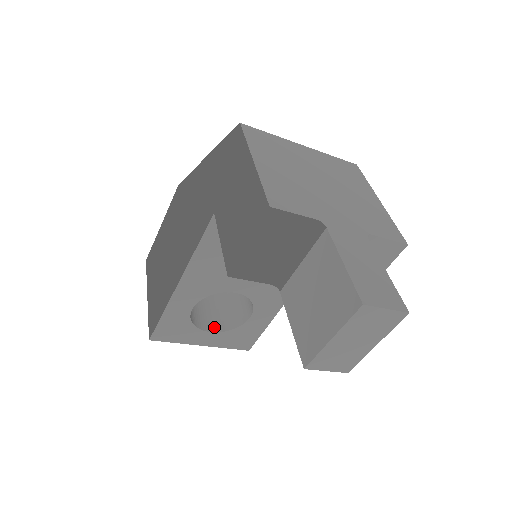
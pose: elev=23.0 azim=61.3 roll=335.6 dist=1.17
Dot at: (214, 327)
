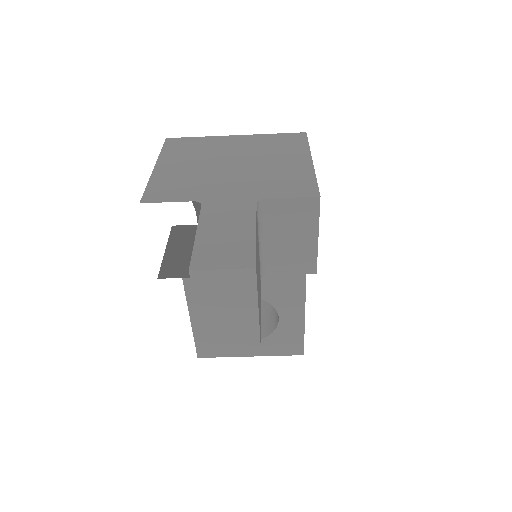
Dot at: occluded
